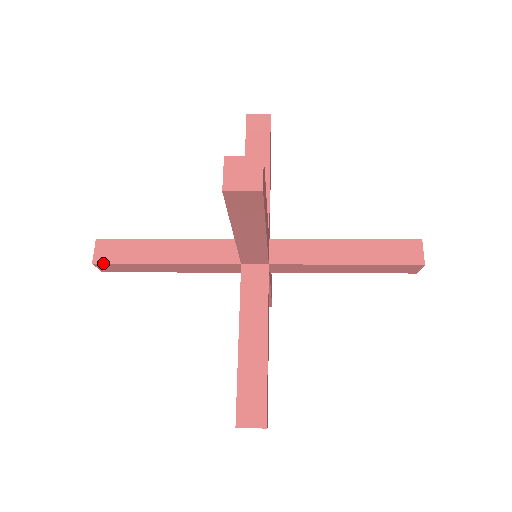
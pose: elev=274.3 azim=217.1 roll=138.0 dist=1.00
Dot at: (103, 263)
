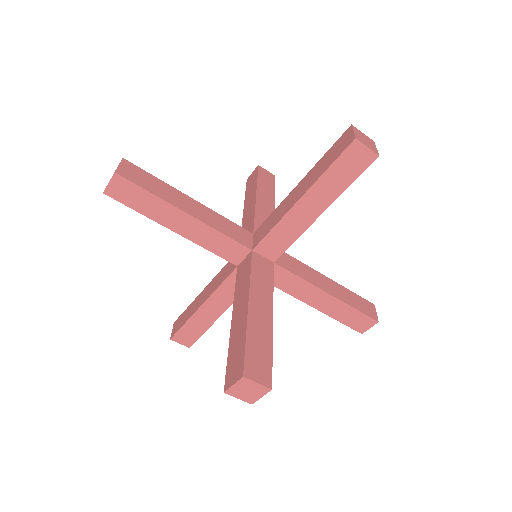
Dot at: (193, 343)
